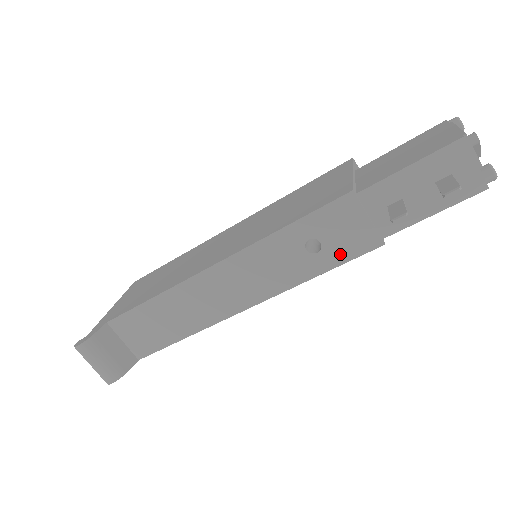
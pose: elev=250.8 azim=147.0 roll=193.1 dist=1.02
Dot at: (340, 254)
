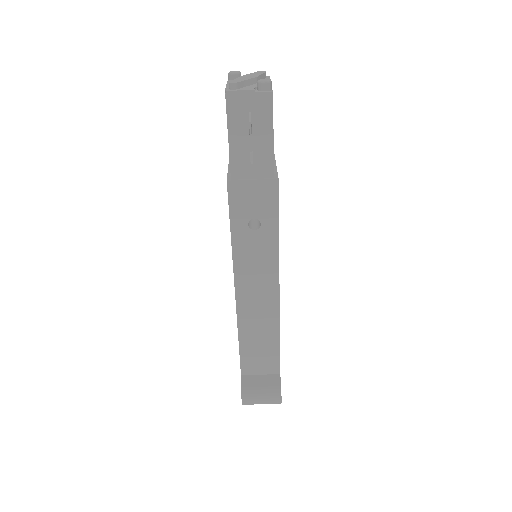
Dot at: (270, 210)
